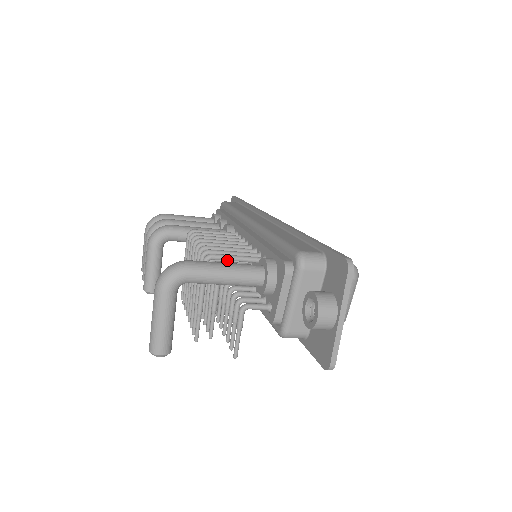
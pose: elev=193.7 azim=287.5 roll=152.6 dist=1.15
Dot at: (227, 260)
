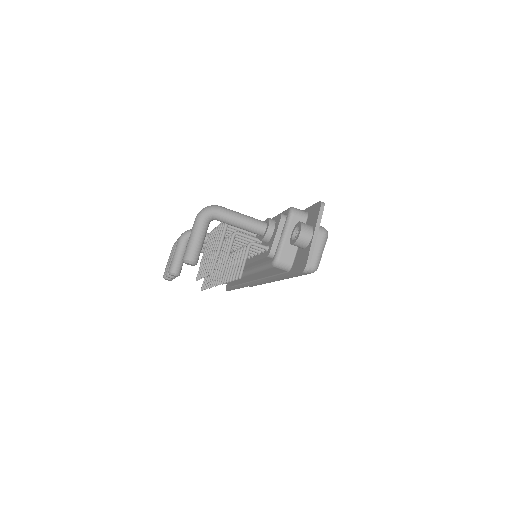
Dot at: occluded
